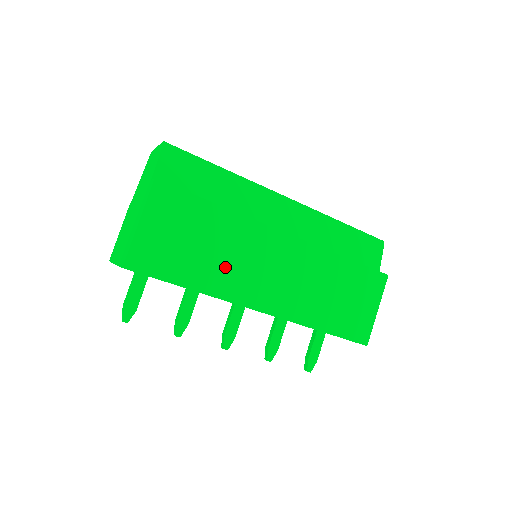
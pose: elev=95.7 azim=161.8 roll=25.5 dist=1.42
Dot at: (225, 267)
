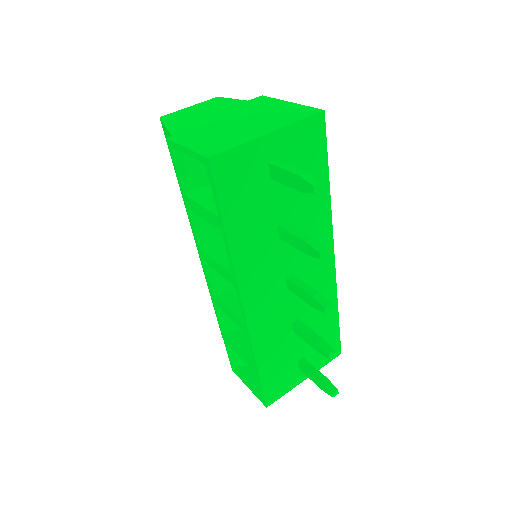
Dot at: occluded
